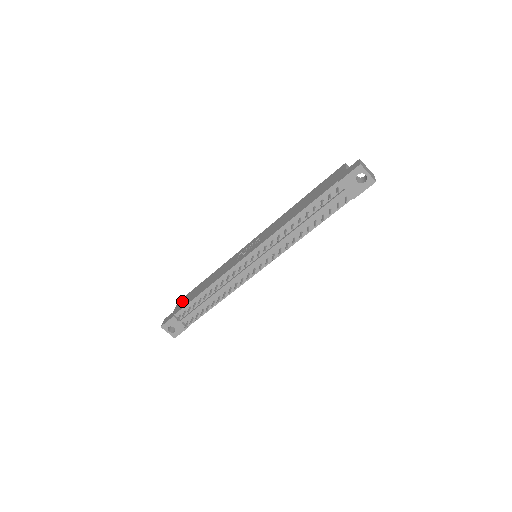
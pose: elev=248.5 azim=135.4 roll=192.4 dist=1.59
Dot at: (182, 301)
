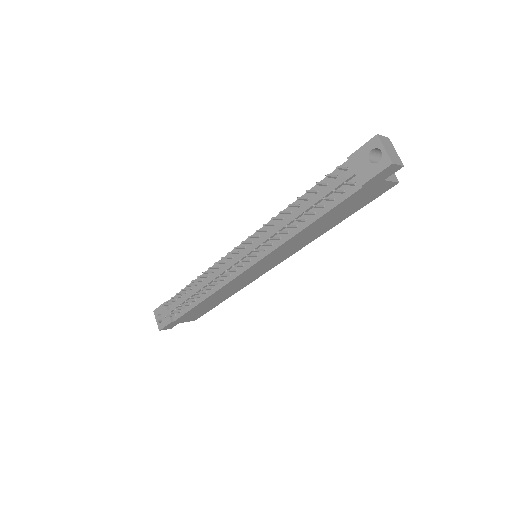
Dot at: occluded
